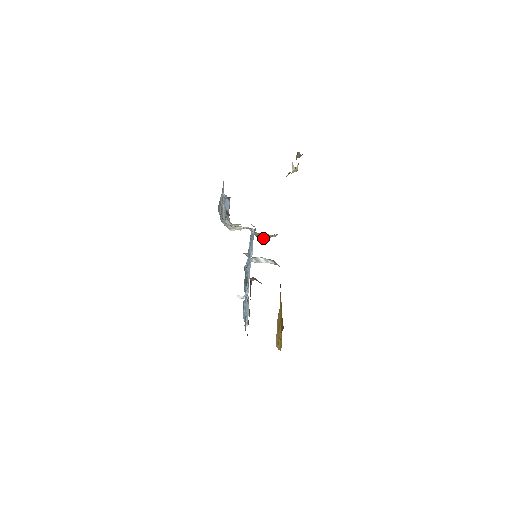
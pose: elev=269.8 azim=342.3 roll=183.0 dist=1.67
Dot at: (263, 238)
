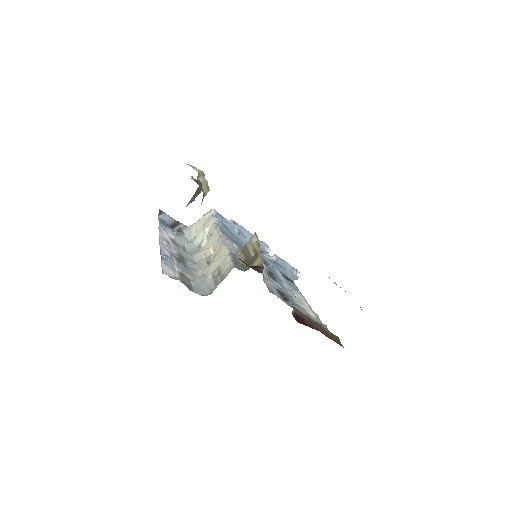
Dot at: (251, 254)
